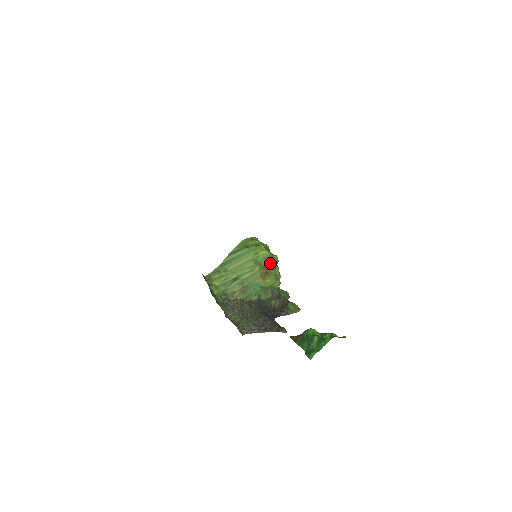
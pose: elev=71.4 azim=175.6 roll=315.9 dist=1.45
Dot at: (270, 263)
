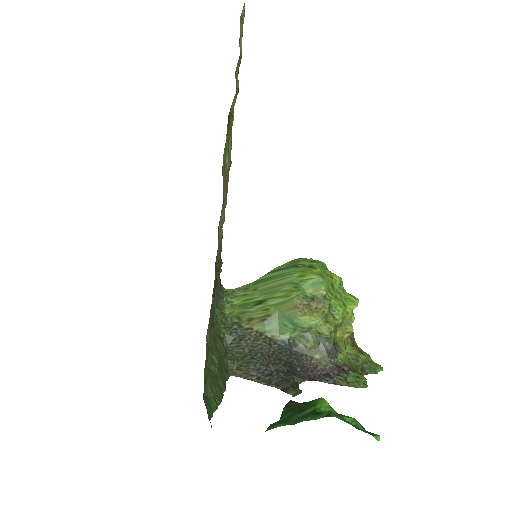
Dot at: (320, 294)
